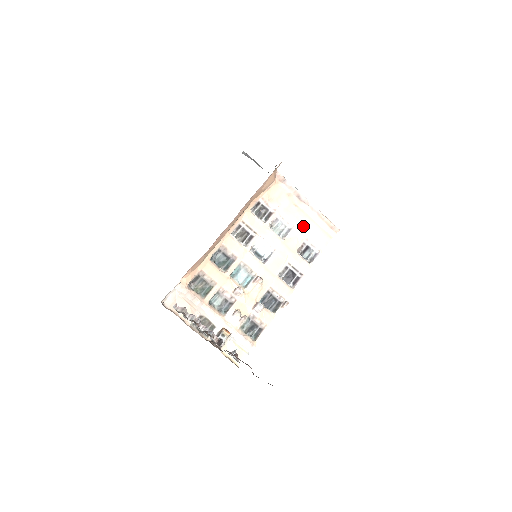
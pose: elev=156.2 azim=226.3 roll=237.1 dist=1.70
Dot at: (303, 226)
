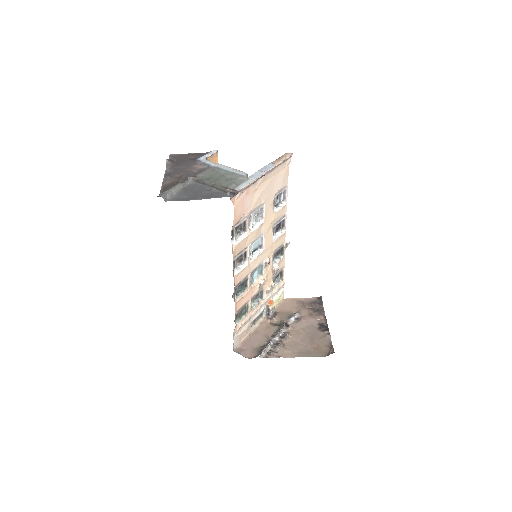
Dot at: (269, 193)
